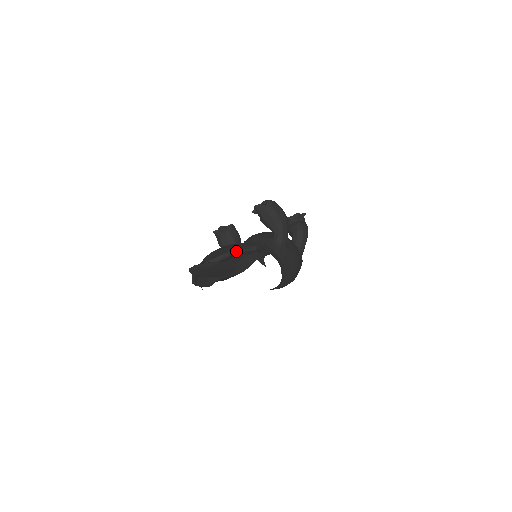
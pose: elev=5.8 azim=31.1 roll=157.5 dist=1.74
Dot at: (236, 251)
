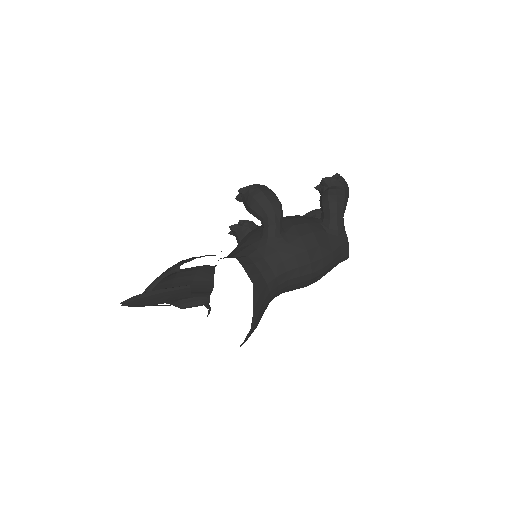
Dot at: (162, 276)
